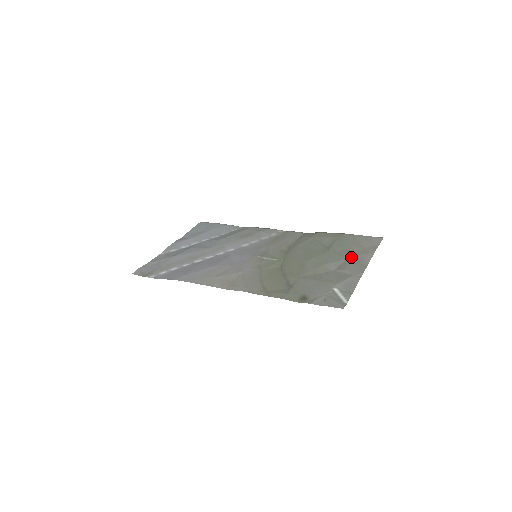
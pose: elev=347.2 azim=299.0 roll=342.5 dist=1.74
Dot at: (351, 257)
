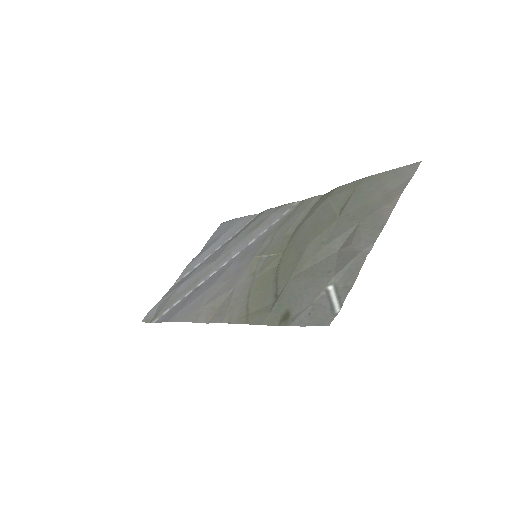
Dot at: (365, 217)
